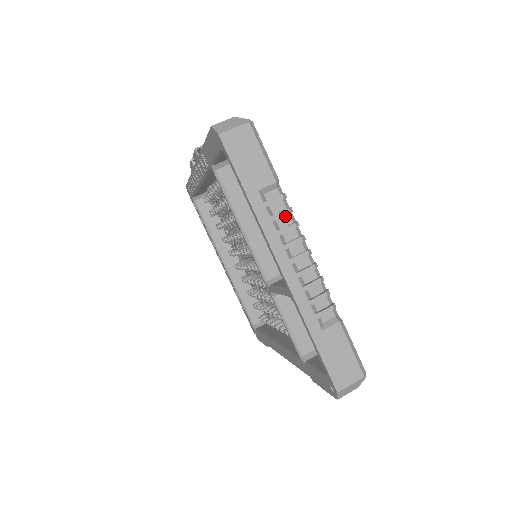
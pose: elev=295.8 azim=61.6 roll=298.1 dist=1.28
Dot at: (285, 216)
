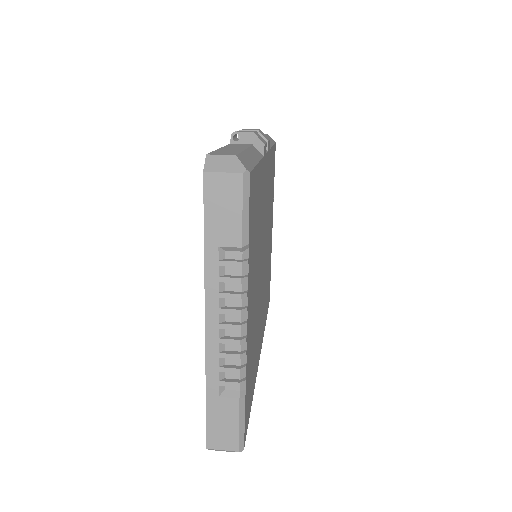
Dot at: (237, 282)
